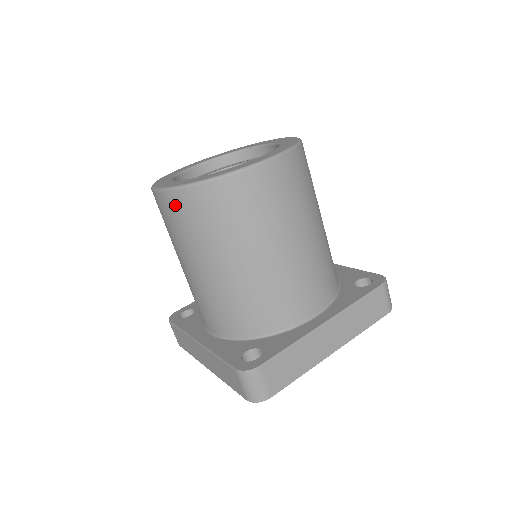
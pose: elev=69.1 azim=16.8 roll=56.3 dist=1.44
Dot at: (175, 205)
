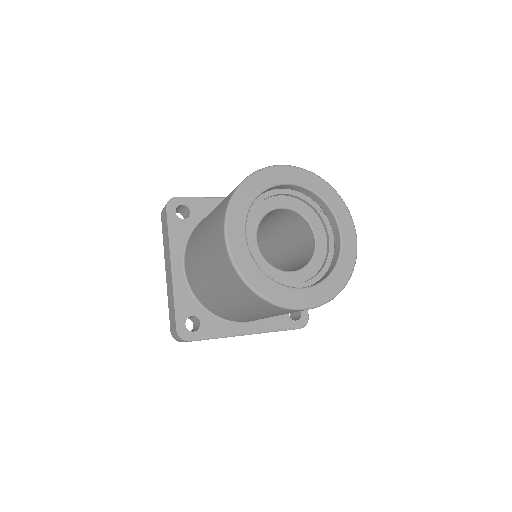
Dot at: (226, 264)
